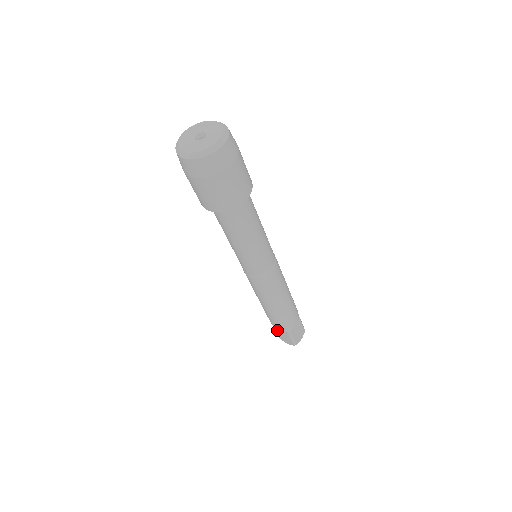
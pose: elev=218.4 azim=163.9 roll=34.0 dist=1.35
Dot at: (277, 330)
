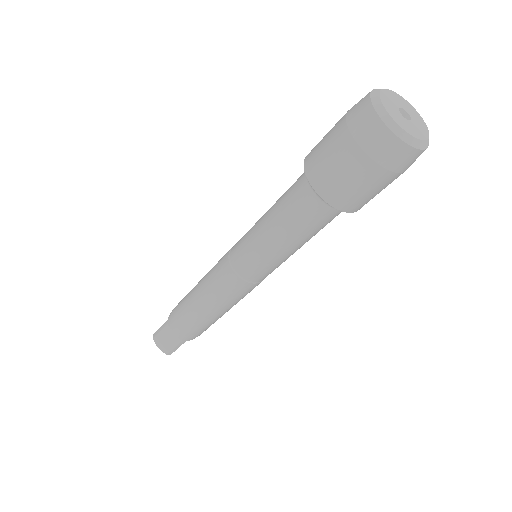
Dot at: (166, 330)
